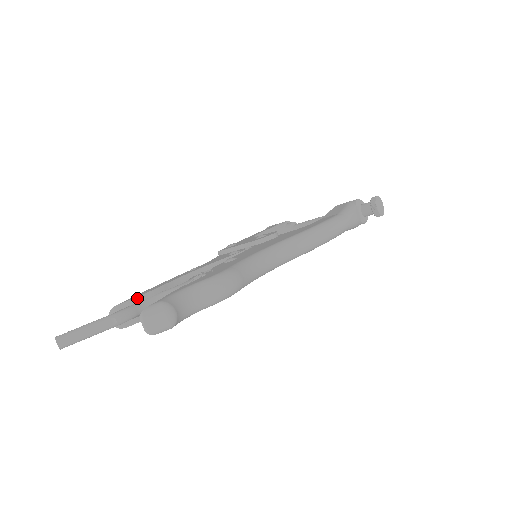
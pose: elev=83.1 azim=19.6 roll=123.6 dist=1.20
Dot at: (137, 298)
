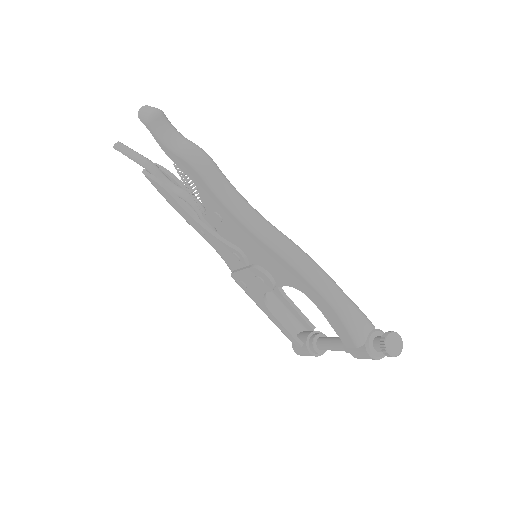
Dot at: (169, 172)
